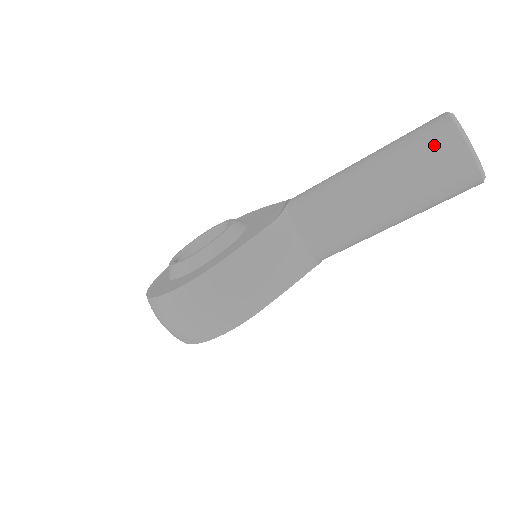
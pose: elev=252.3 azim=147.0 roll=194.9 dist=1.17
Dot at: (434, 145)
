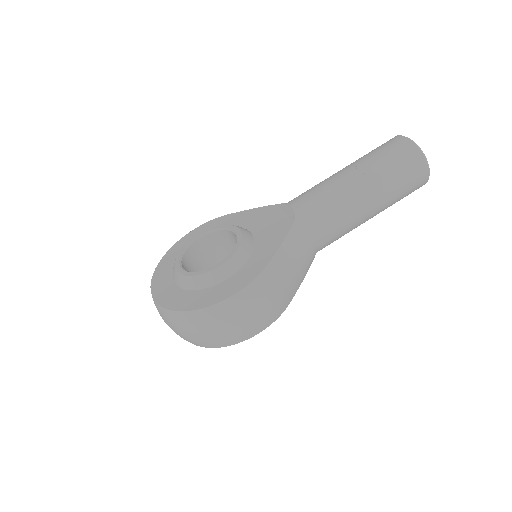
Dot at: (406, 161)
